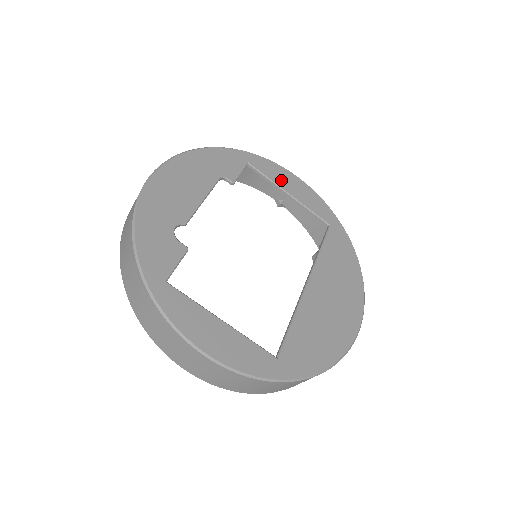
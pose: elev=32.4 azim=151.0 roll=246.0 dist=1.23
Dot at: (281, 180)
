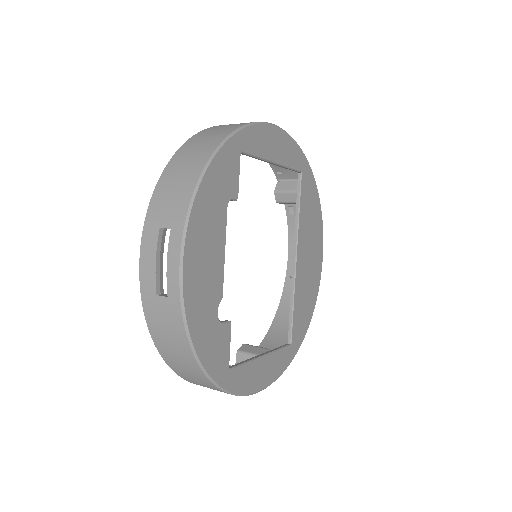
Dot at: (266, 148)
